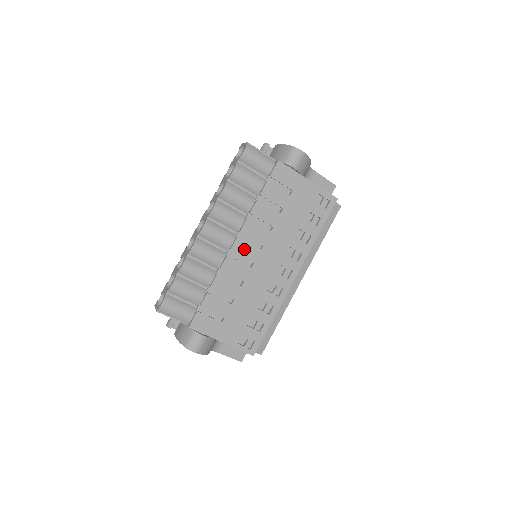
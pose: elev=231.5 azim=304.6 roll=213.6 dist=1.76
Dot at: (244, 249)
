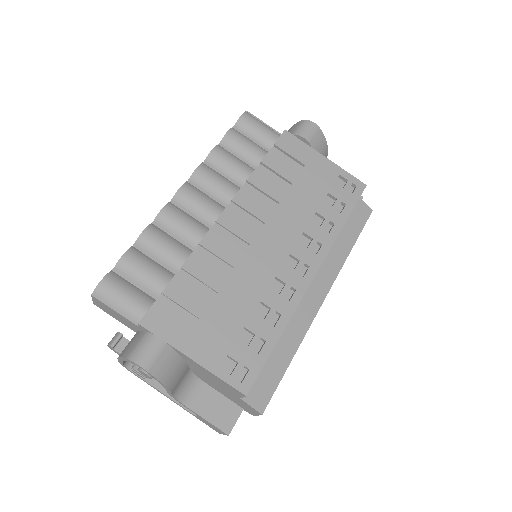
Dot at: (237, 223)
